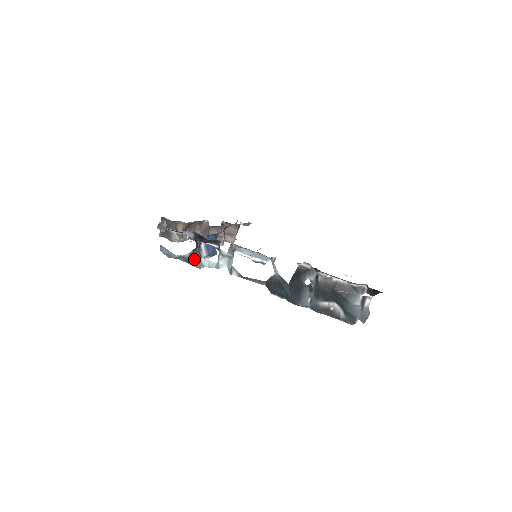
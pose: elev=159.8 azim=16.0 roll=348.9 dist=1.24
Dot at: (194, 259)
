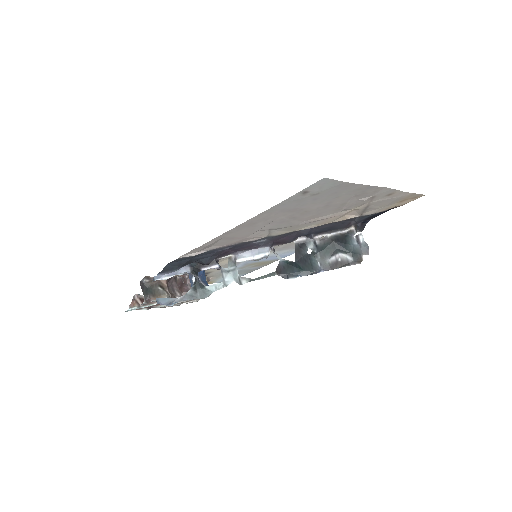
Dot at: (198, 291)
